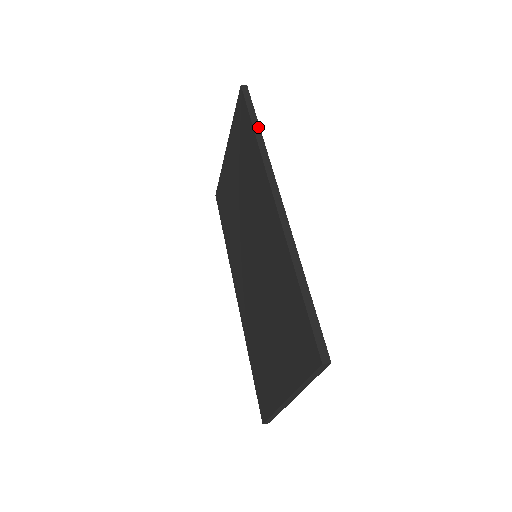
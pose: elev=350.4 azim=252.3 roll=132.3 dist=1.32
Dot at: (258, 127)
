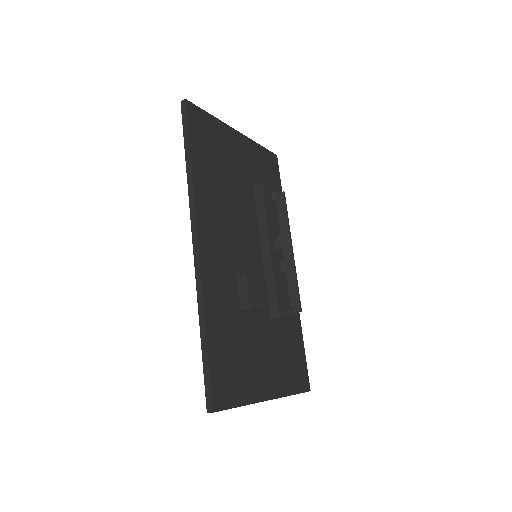
Dot at: (189, 156)
